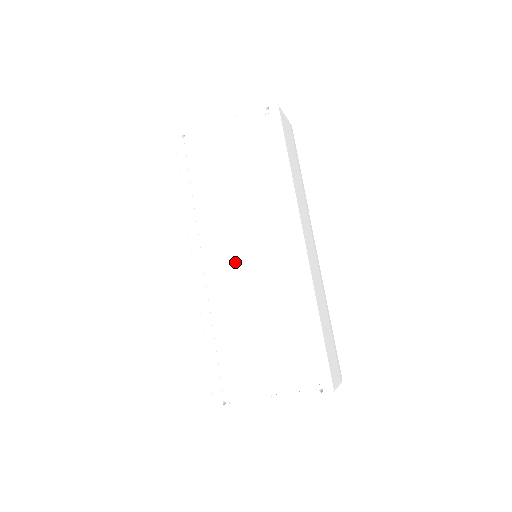
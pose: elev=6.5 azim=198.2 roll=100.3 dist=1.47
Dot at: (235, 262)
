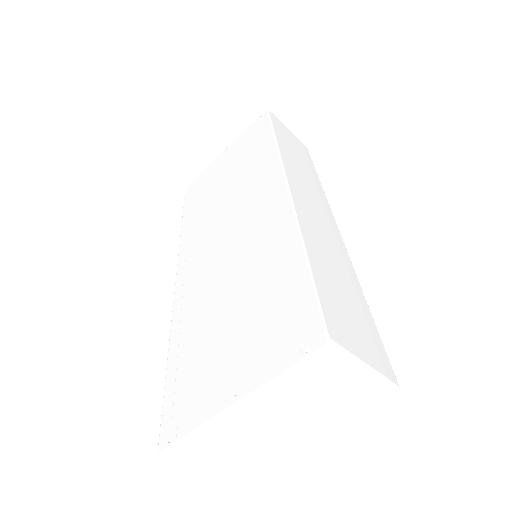
Dot at: (215, 250)
